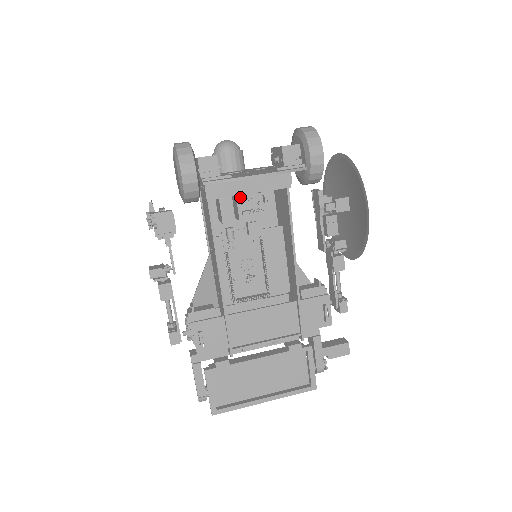
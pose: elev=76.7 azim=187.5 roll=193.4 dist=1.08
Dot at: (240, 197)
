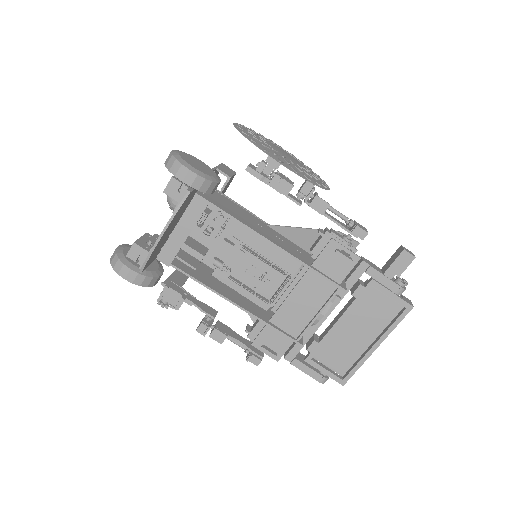
Dot at: (205, 227)
